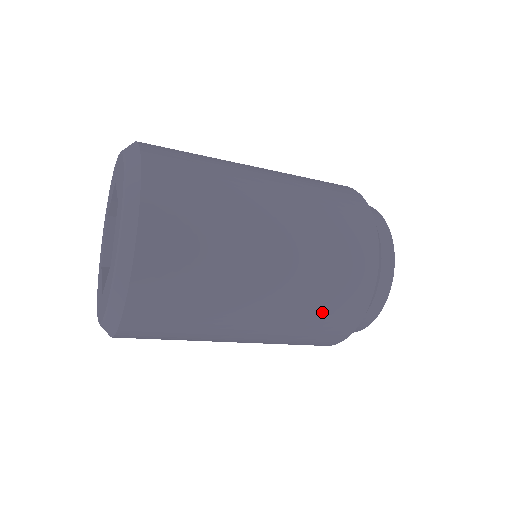
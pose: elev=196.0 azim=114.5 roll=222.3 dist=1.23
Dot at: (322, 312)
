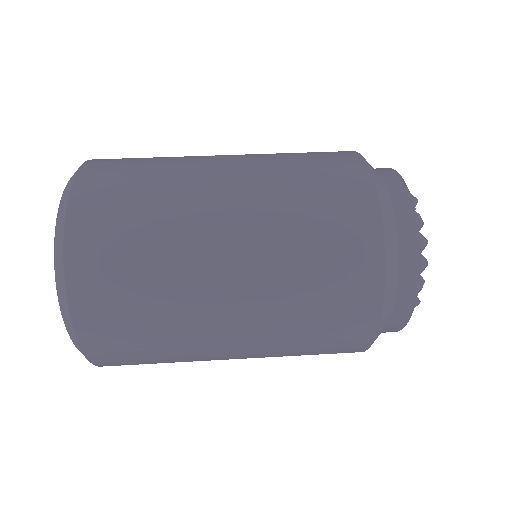
Dot at: occluded
